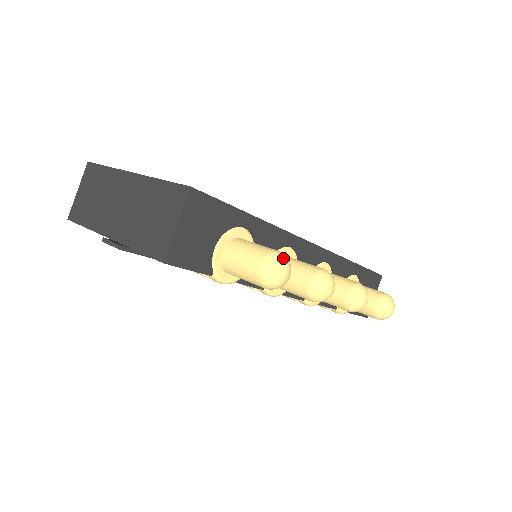
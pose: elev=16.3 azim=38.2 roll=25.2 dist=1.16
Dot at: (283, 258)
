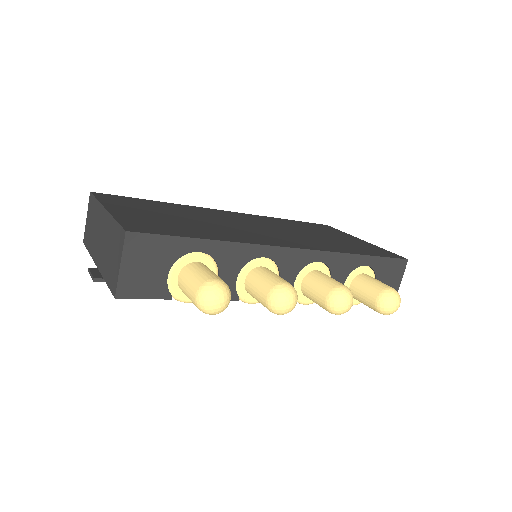
Dot at: (216, 288)
